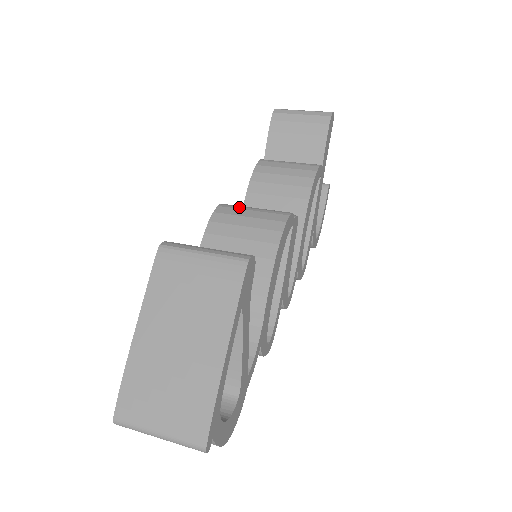
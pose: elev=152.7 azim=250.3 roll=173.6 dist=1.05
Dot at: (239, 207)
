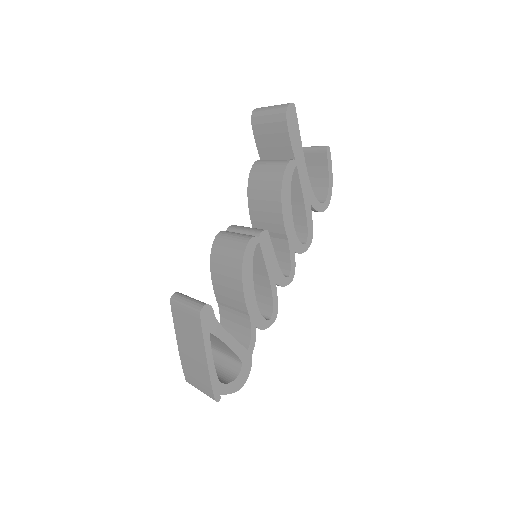
Dot at: (225, 237)
